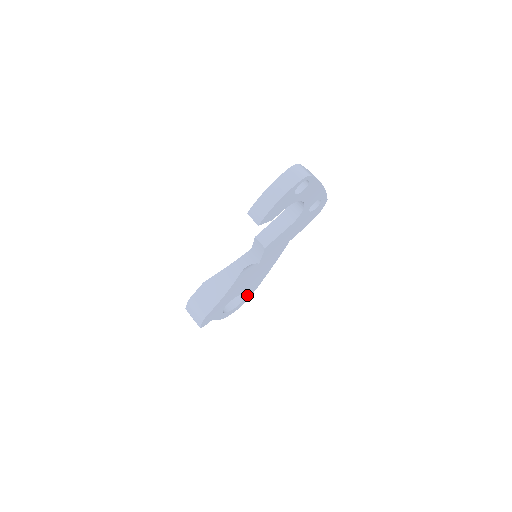
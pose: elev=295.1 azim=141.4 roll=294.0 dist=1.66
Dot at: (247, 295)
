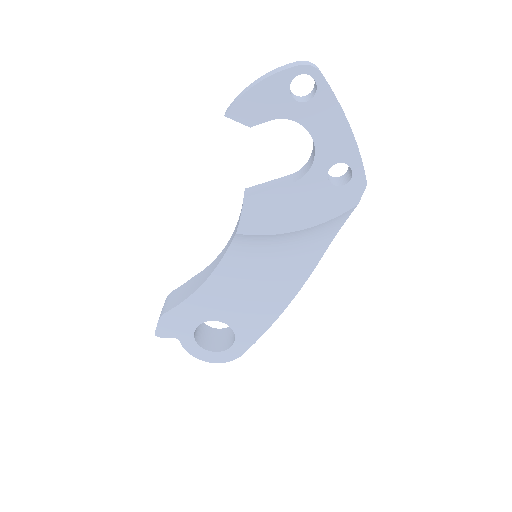
Dot at: (239, 341)
